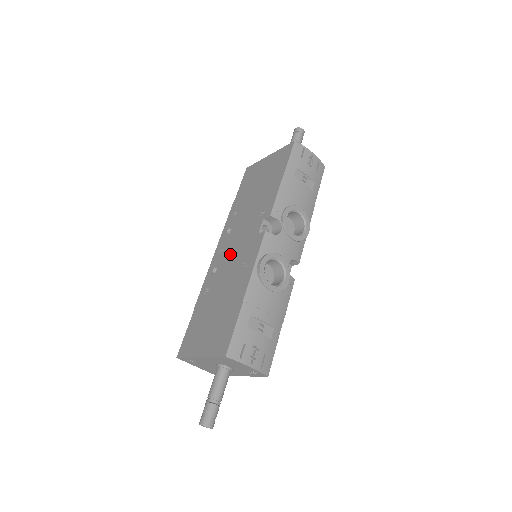
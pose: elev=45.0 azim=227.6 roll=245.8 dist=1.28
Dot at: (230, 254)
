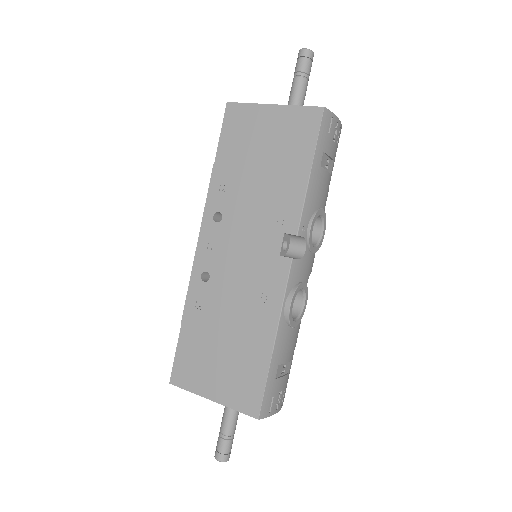
Dot at: (231, 264)
